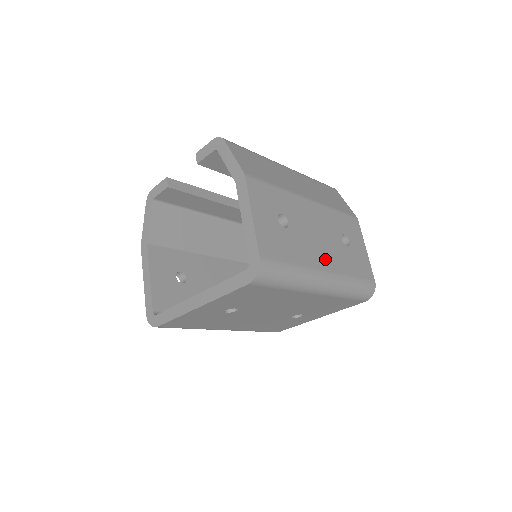
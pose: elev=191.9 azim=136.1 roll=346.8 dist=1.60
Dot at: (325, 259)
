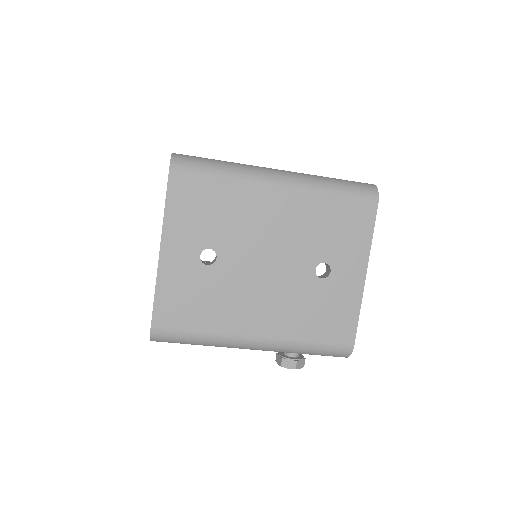
Dot at: occluded
